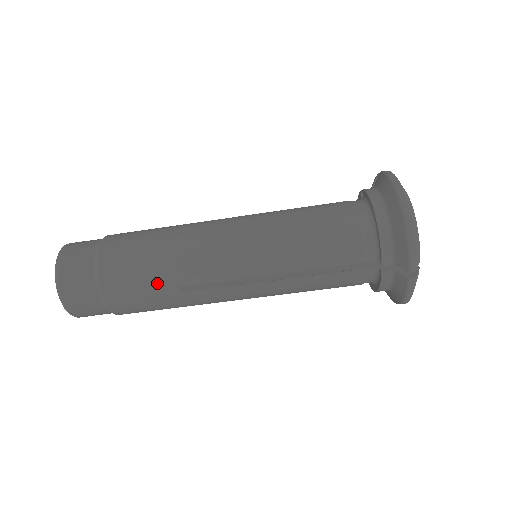
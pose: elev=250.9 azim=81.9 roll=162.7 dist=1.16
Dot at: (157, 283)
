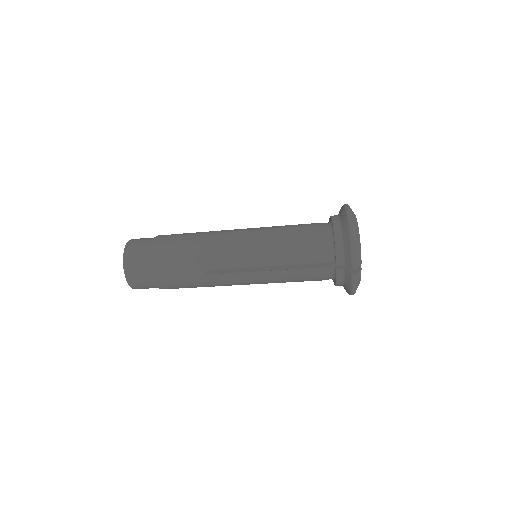
Dot at: (189, 267)
